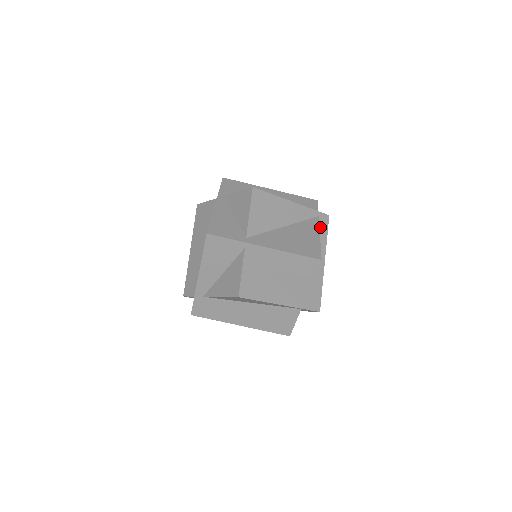
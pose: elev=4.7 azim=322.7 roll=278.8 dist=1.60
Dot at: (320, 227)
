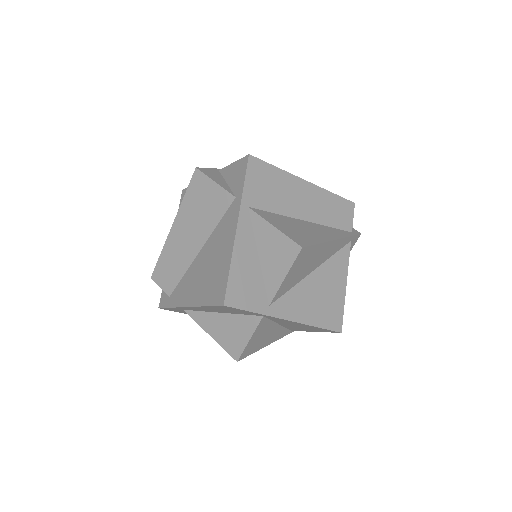
Dot at: occluded
